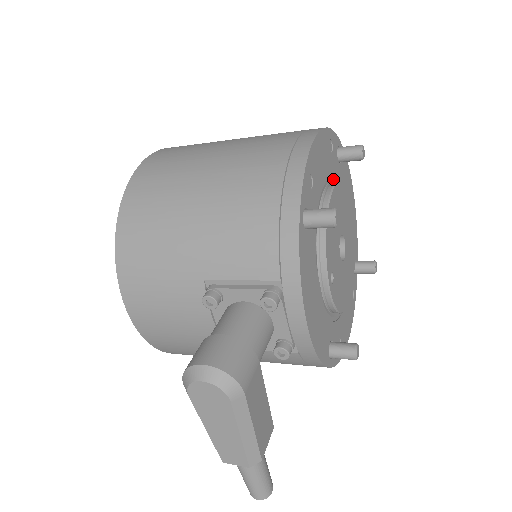
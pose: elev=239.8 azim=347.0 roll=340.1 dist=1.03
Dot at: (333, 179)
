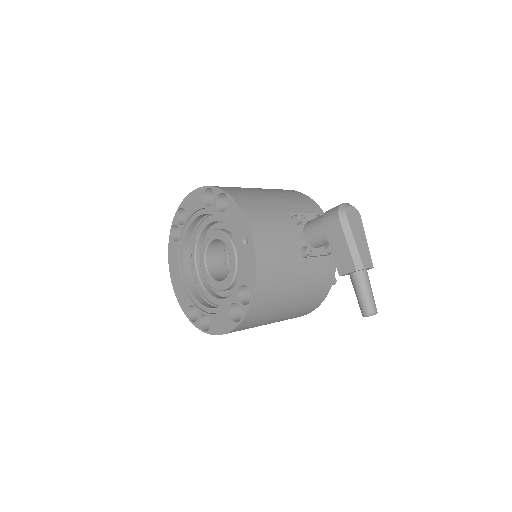
Dot at: occluded
